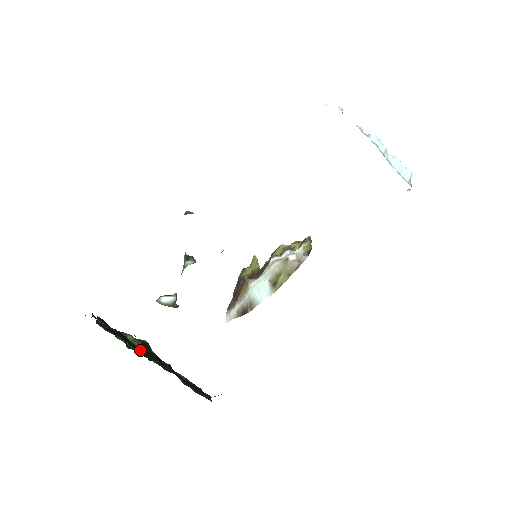
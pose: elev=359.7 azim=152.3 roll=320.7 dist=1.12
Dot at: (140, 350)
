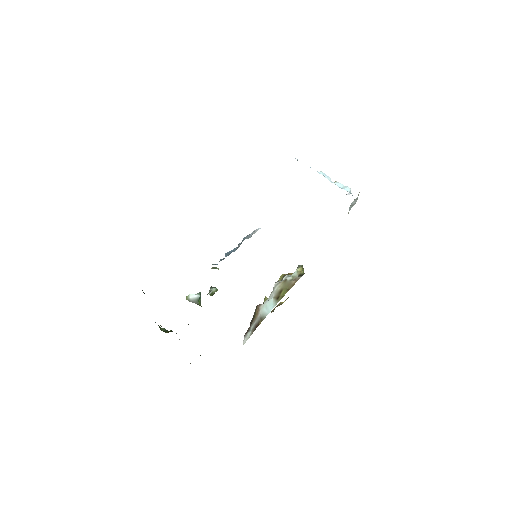
Dot at: occluded
